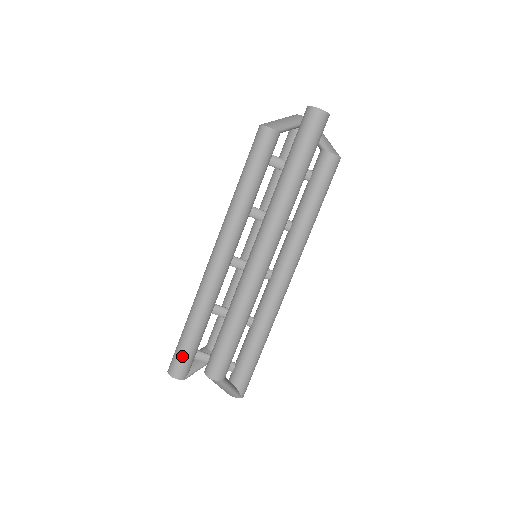
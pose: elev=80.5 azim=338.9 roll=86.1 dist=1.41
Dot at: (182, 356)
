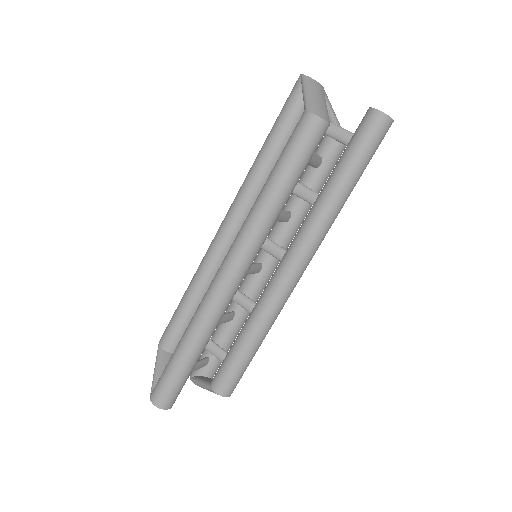
Dot at: (181, 386)
